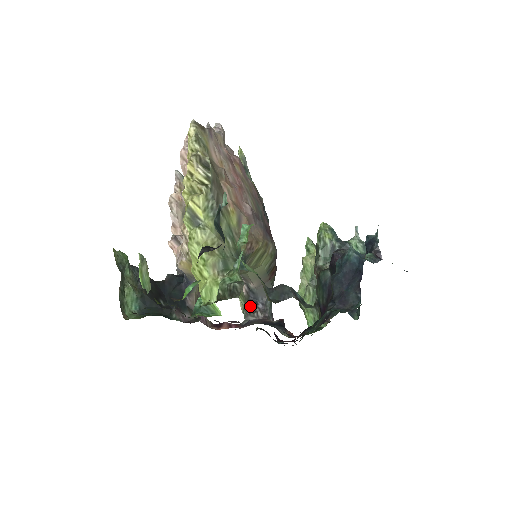
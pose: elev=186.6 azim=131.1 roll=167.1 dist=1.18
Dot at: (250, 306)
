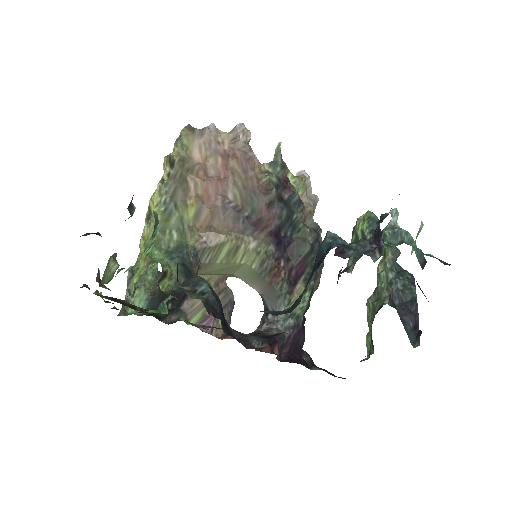
Dot at: (262, 316)
